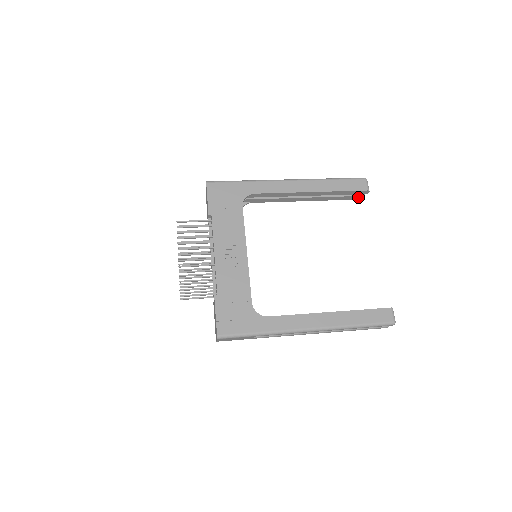
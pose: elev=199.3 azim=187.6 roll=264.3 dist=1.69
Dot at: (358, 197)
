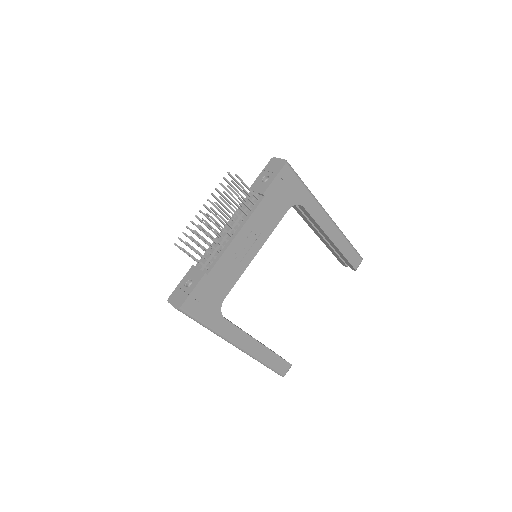
Dot at: (343, 263)
